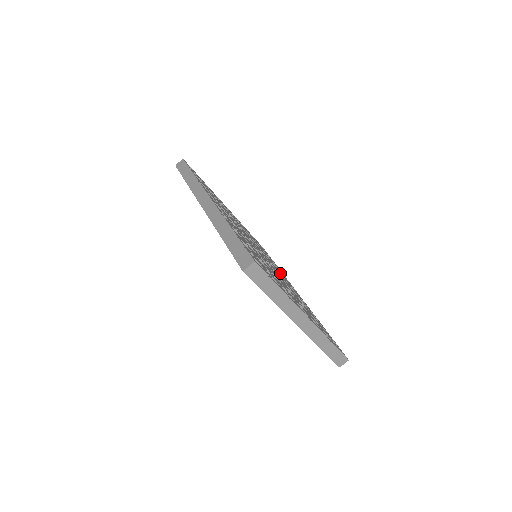
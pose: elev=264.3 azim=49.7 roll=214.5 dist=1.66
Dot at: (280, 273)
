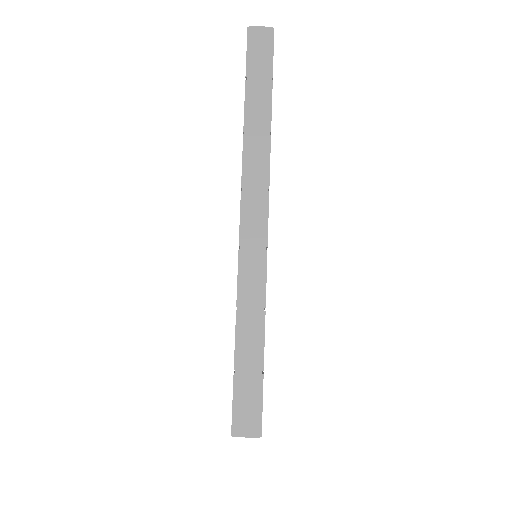
Dot at: occluded
